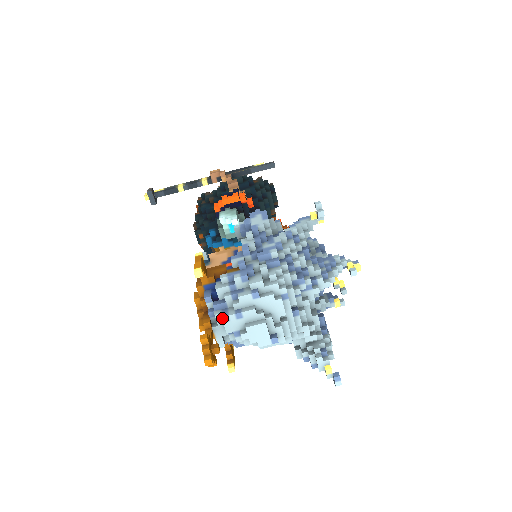
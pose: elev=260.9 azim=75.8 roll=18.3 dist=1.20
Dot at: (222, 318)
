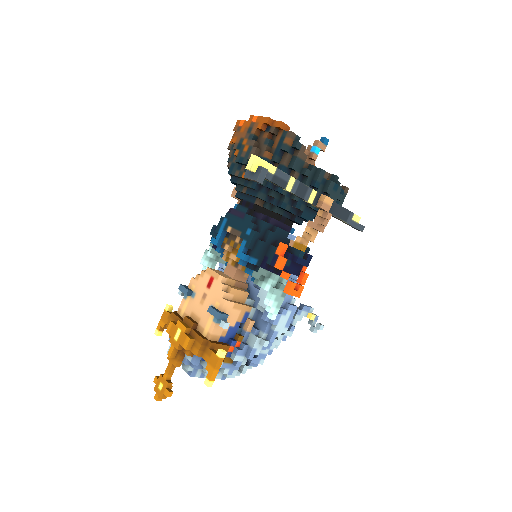
Dot at: (190, 376)
